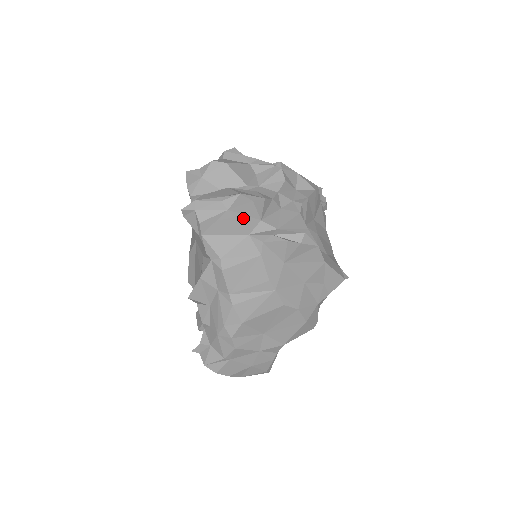
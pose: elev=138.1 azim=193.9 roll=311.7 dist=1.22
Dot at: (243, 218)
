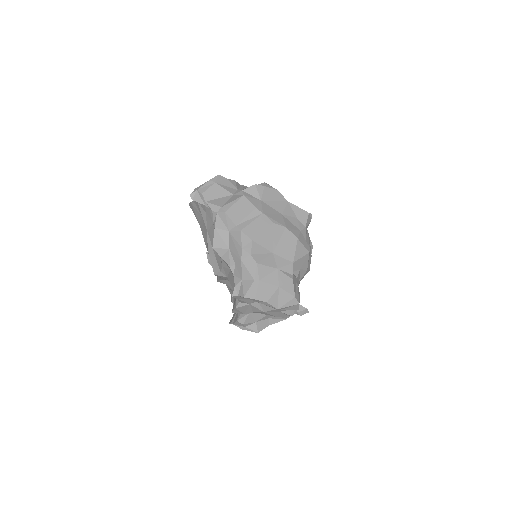
Dot at: (226, 187)
